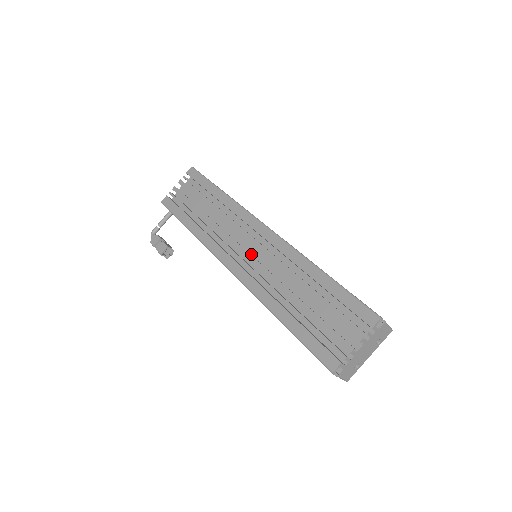
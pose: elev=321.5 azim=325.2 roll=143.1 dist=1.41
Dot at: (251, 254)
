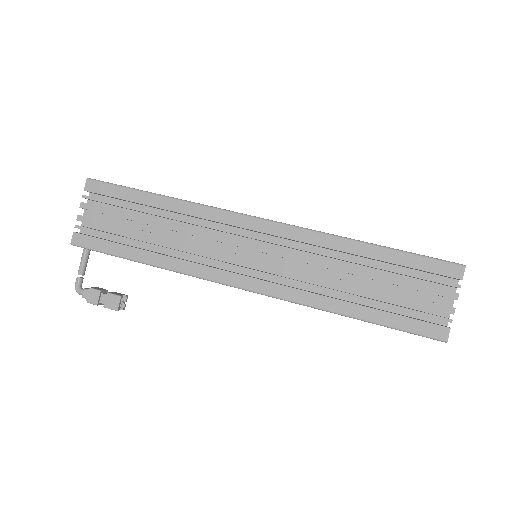
Dot at: (260, 259)
